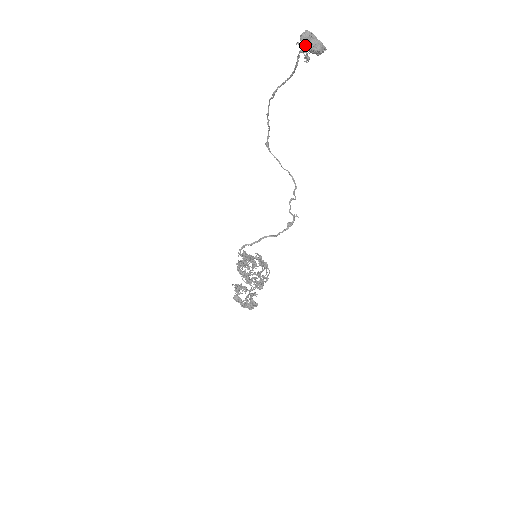
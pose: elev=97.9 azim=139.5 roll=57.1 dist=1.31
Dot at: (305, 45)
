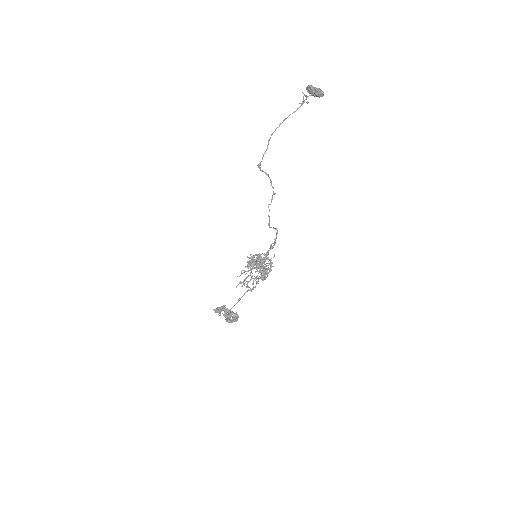
Dot at: (317, 91)
